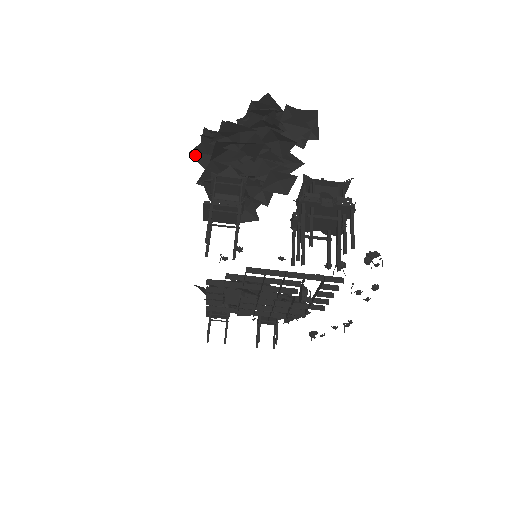
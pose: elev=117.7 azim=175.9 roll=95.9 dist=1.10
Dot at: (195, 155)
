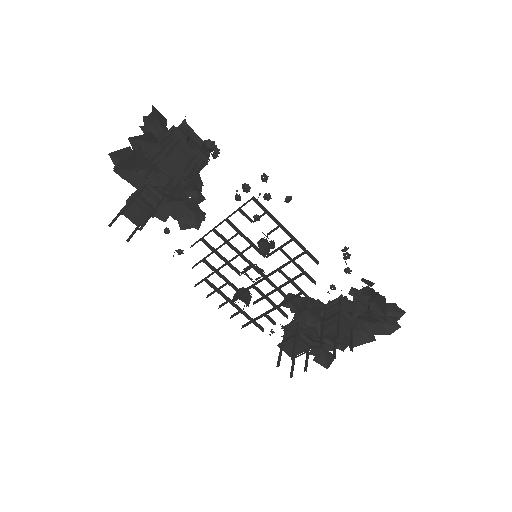
Dot at: occluded
